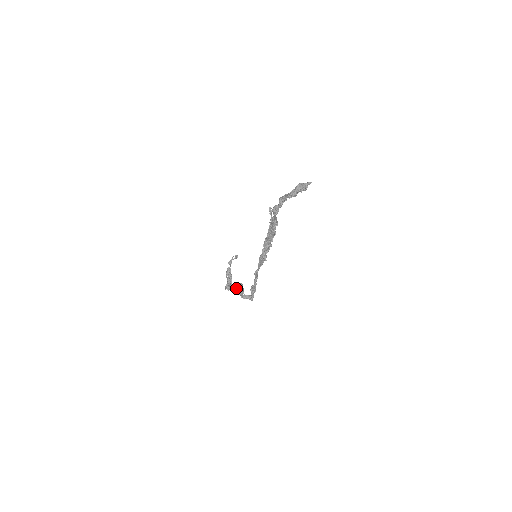
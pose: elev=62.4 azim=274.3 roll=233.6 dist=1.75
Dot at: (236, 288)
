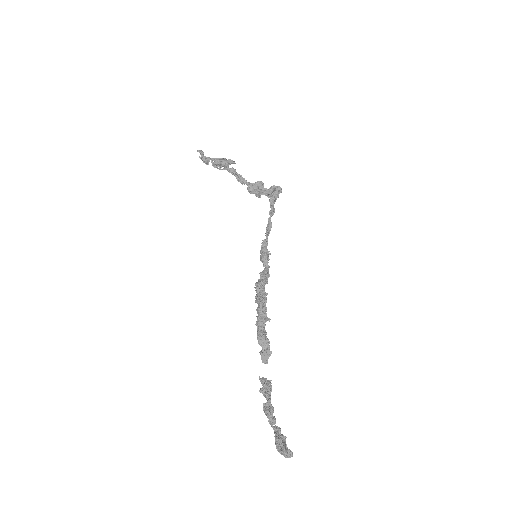
Dot at: (254, 193)
